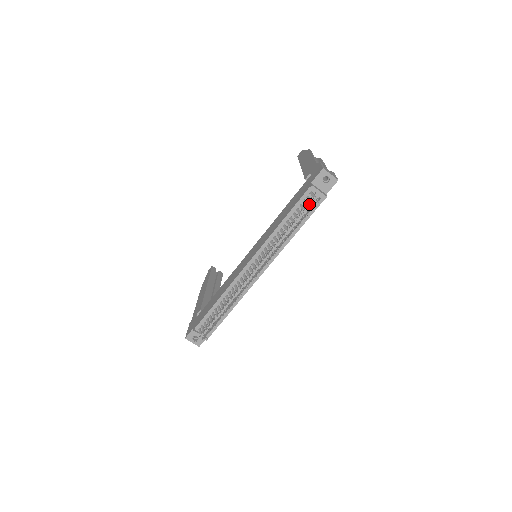
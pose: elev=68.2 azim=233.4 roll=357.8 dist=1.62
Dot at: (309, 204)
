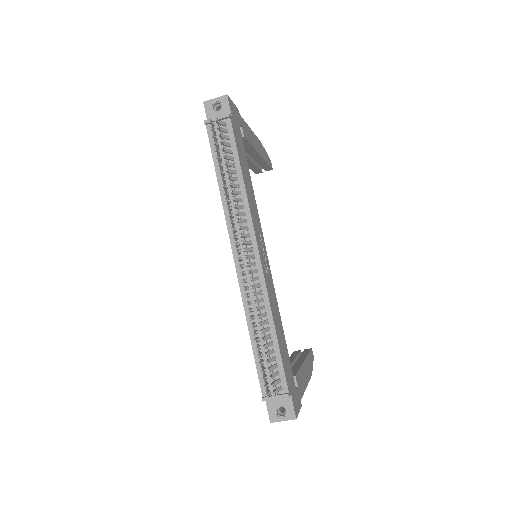
Dot at: (220, 138)
